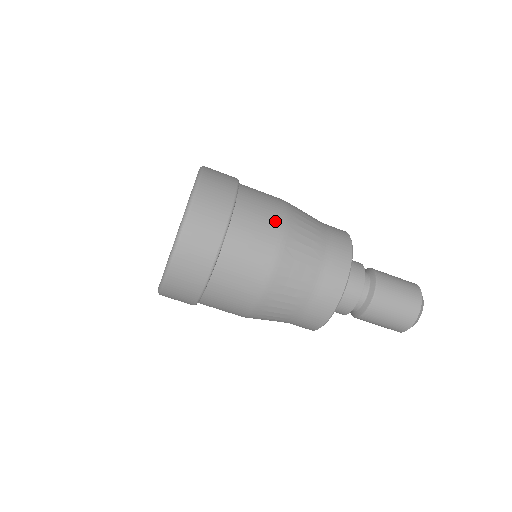
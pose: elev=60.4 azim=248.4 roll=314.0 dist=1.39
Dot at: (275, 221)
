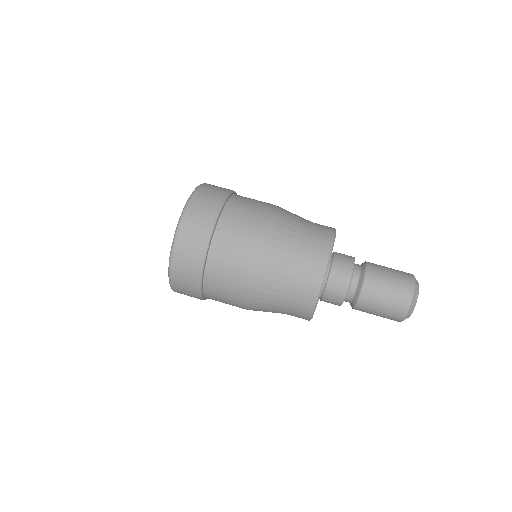
Dot at: (258, 217)
